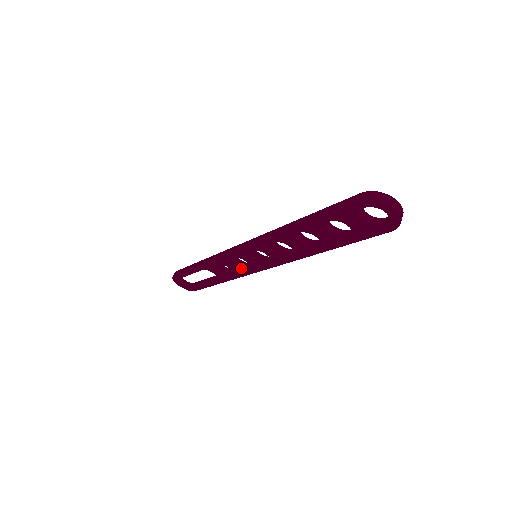
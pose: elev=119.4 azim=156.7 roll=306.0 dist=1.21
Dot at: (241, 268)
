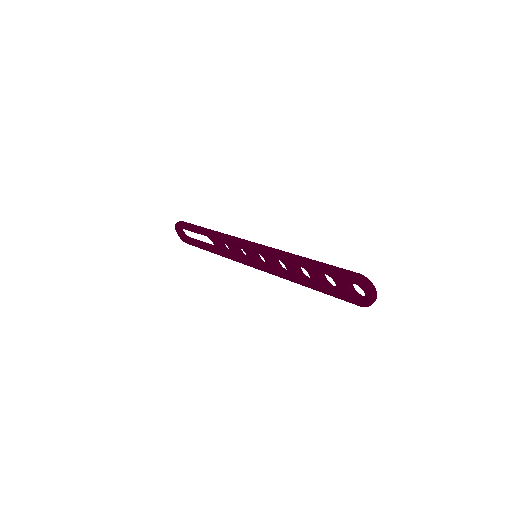
Dot at: (238, 255)
